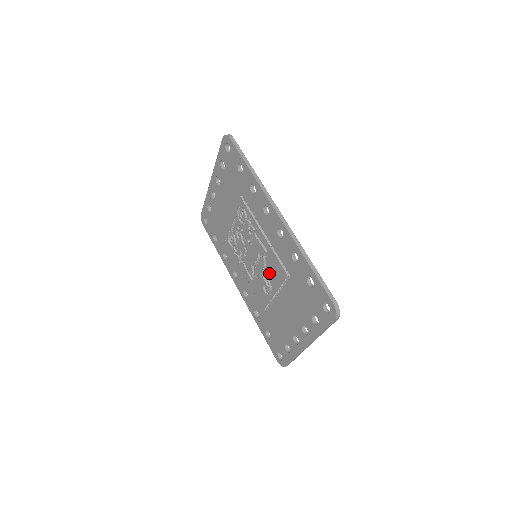
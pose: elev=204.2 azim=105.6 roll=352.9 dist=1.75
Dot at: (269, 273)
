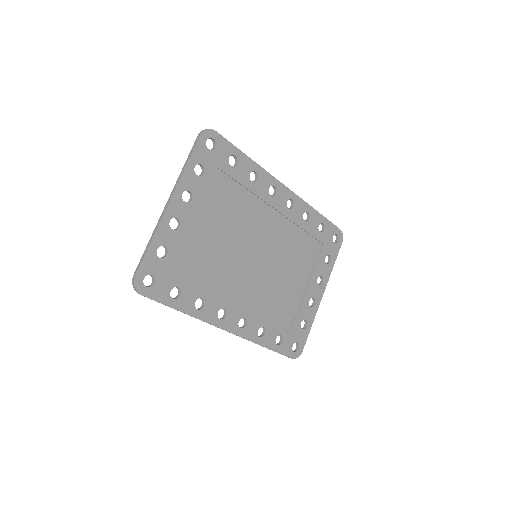
Dot at: occluded
